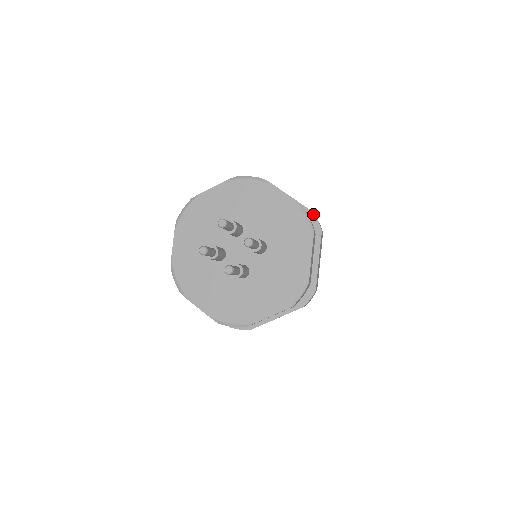
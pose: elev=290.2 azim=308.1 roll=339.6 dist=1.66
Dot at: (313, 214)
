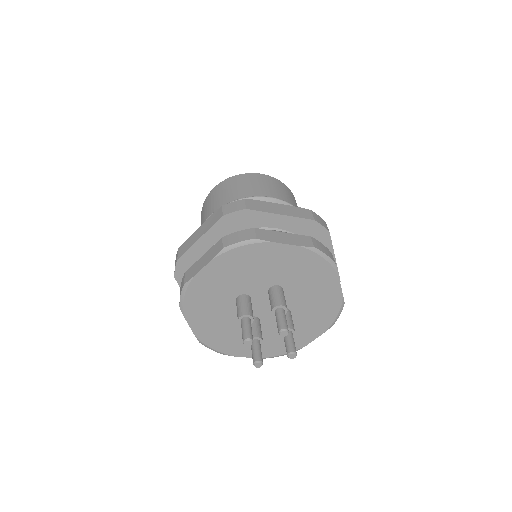
Dot at: occluded
